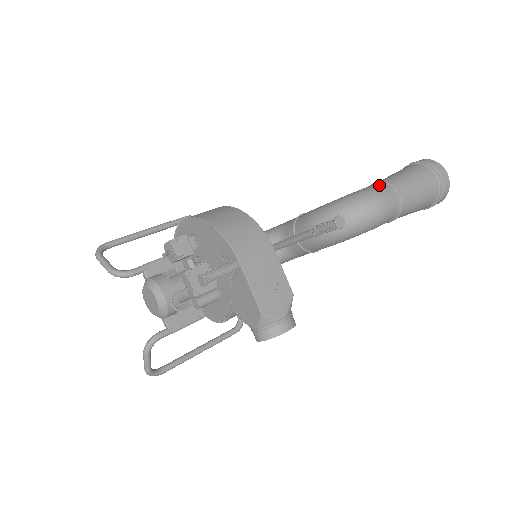
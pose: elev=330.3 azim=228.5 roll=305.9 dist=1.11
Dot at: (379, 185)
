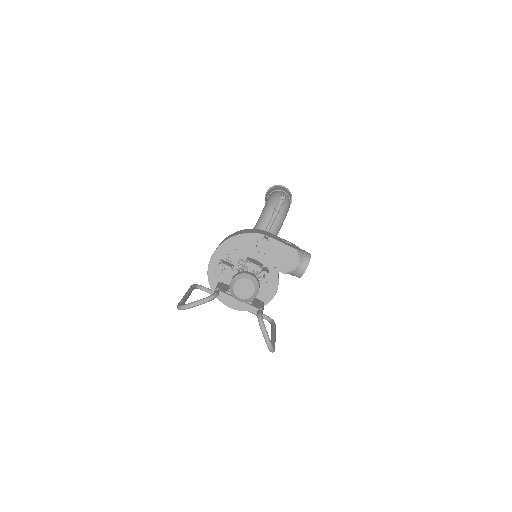
Dot at: occluded
